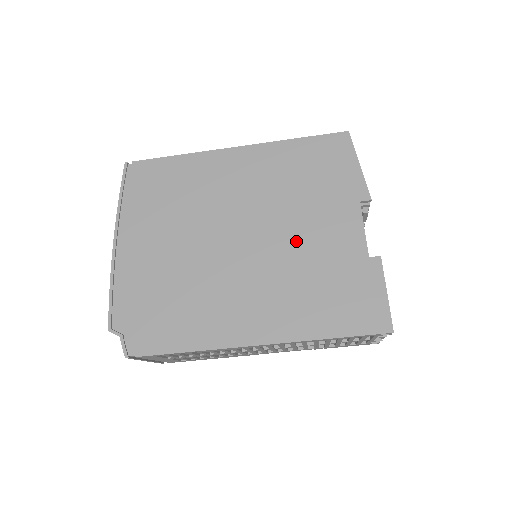
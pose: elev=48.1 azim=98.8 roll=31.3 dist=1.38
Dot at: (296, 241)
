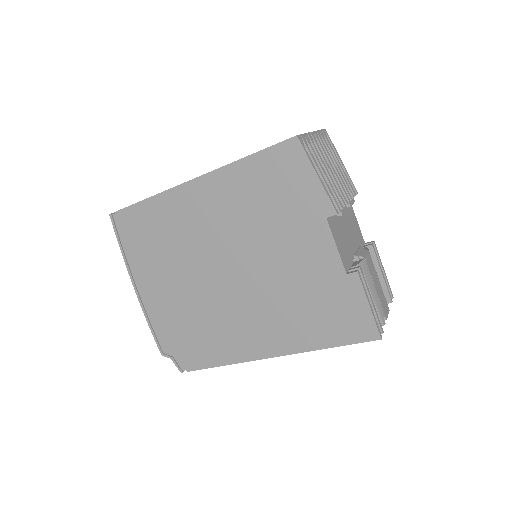
Dot at: (276, 267)
